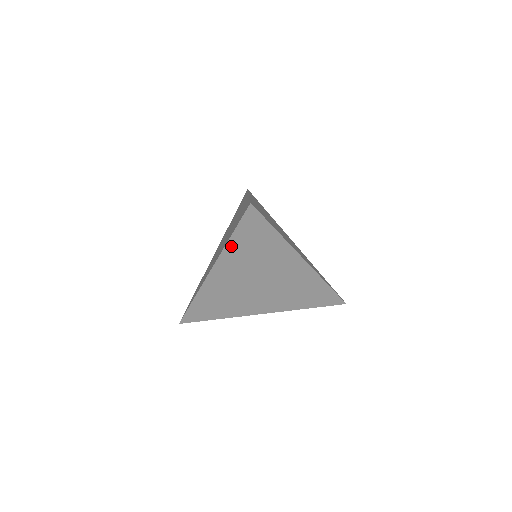
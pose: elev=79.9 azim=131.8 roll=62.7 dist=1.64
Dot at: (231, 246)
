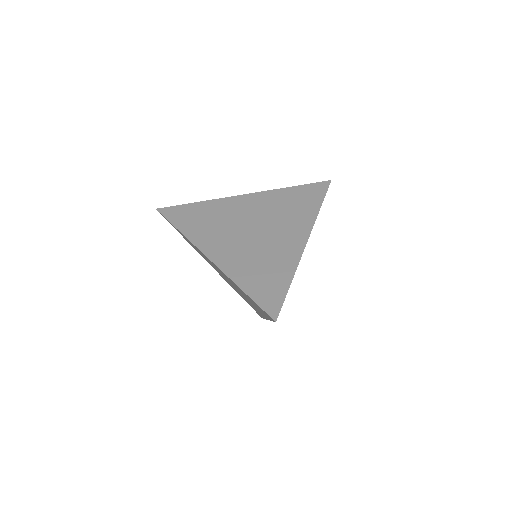
Dot at: occluded
